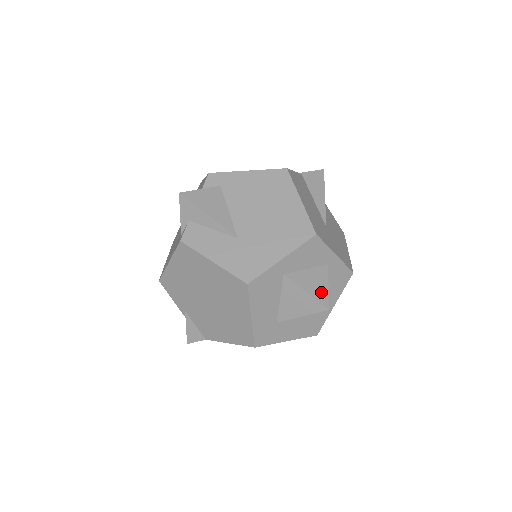
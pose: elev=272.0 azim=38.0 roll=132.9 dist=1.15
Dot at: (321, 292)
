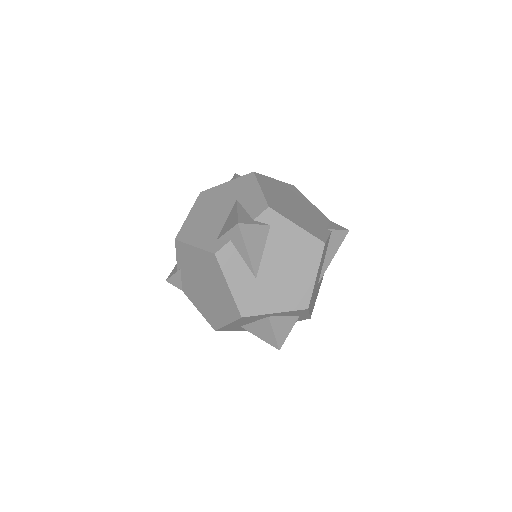
Dot at: (283, 336)
